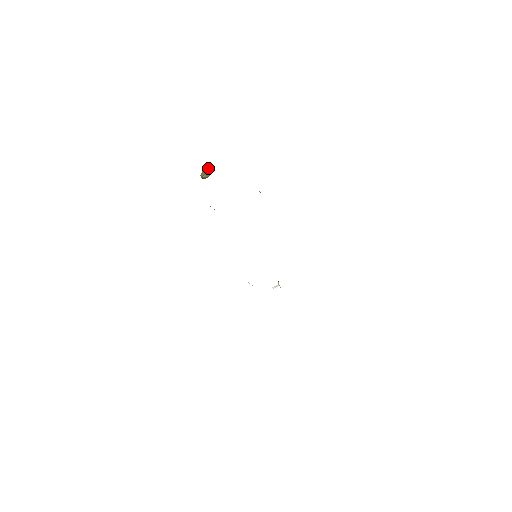
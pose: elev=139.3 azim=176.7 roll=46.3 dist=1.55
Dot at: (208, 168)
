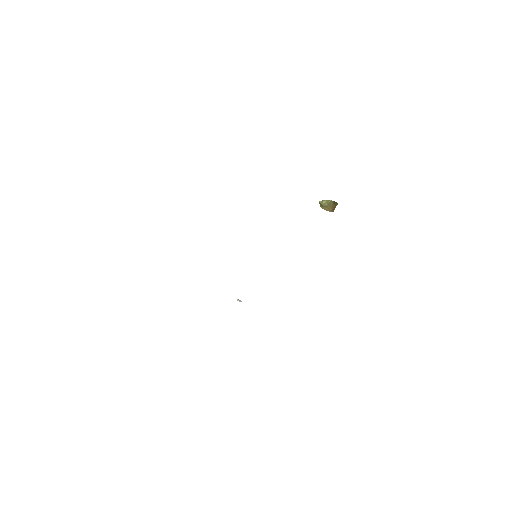
Dot at: (331, 201)
